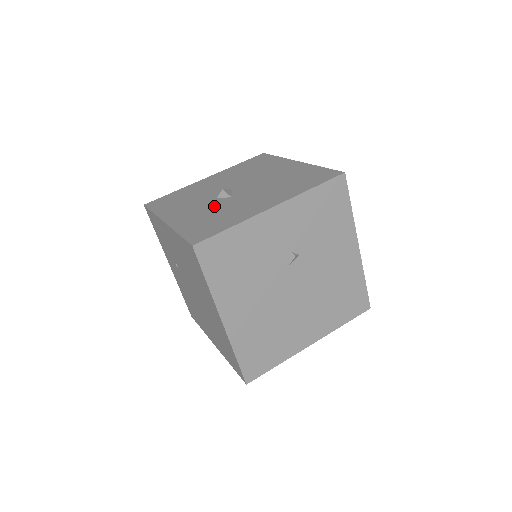
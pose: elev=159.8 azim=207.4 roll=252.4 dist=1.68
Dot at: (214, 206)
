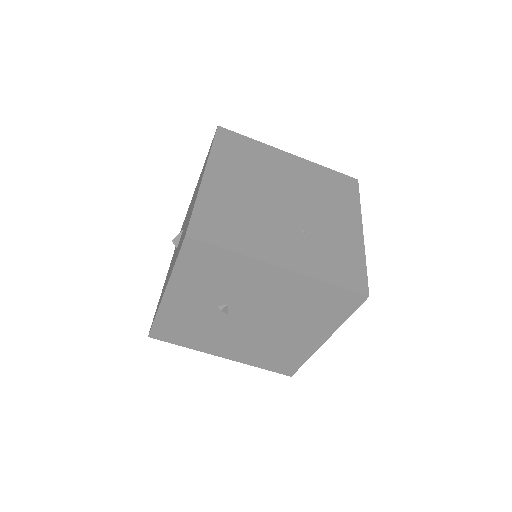
Dot at: (171, 264)
